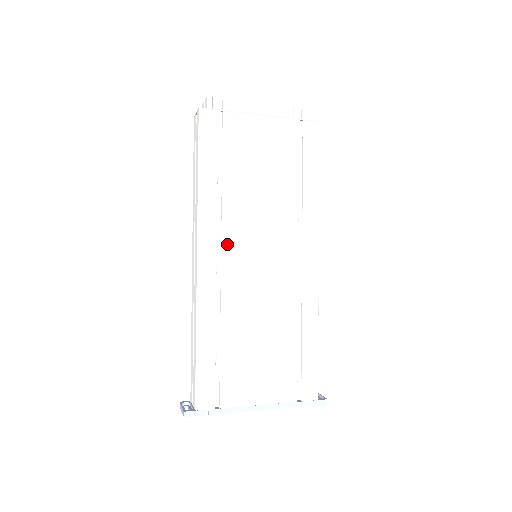
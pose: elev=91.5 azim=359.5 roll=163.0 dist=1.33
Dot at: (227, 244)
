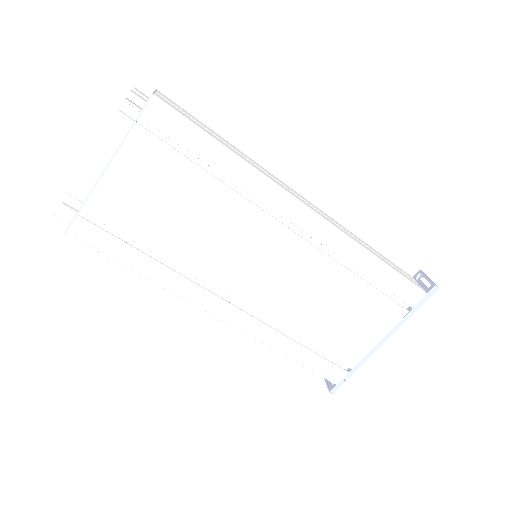
Dot at: (224, 288)
